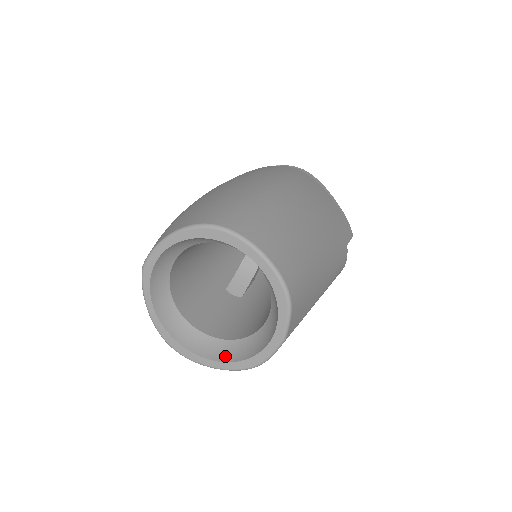
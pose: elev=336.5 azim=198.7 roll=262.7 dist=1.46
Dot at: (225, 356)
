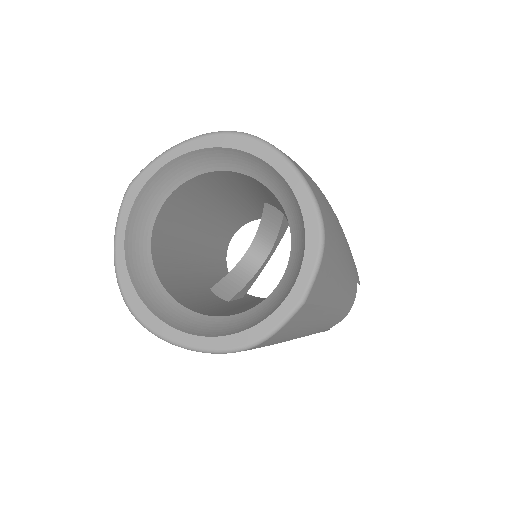
Dot at: (207, 331)
